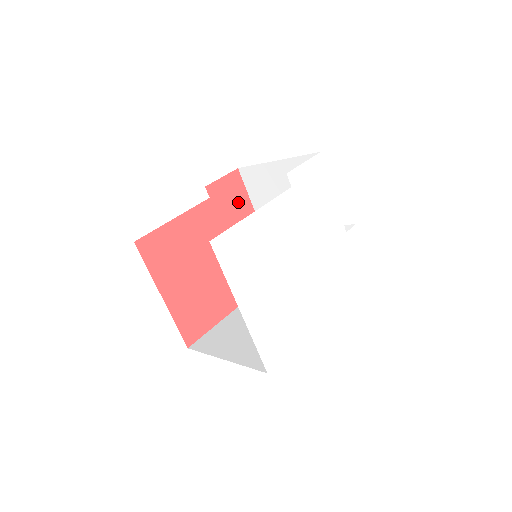
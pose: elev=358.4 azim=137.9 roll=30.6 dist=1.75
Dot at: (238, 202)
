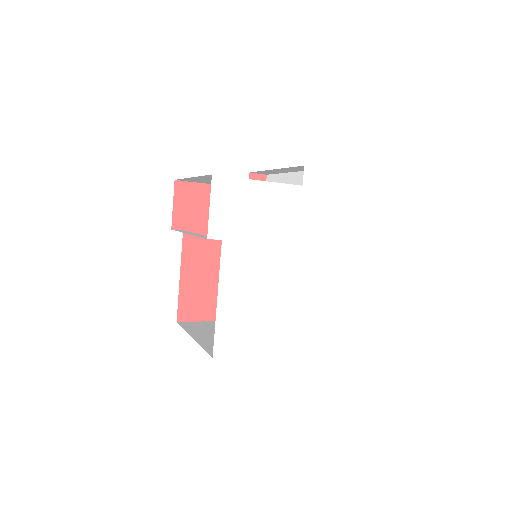
Dot at: (204, 200)
